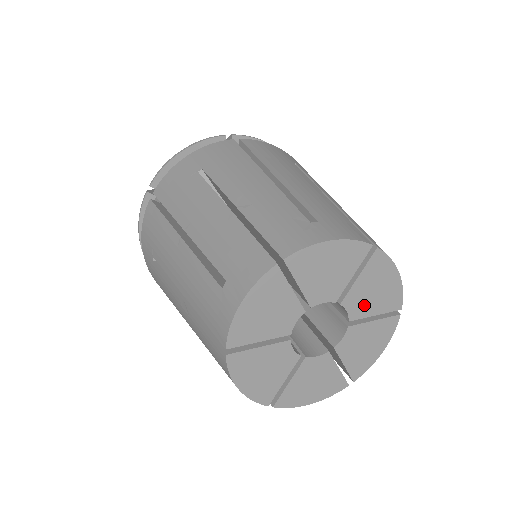
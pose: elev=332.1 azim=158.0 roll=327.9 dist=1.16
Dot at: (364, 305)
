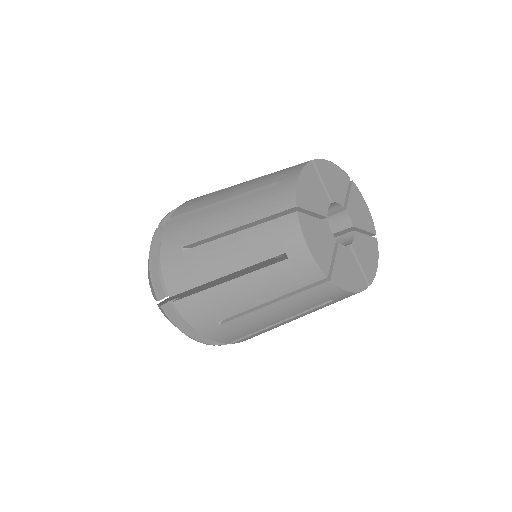
Dot at: (360, 250)
